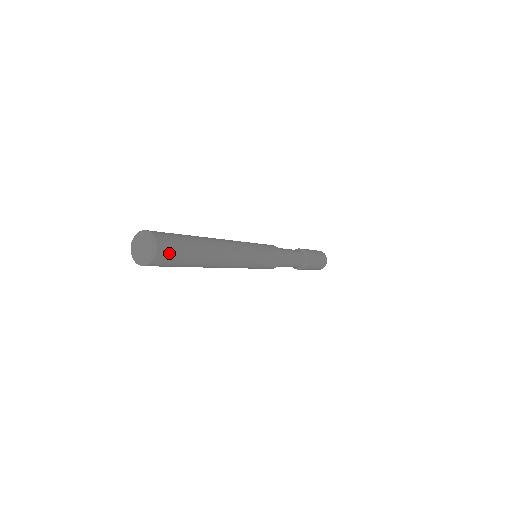
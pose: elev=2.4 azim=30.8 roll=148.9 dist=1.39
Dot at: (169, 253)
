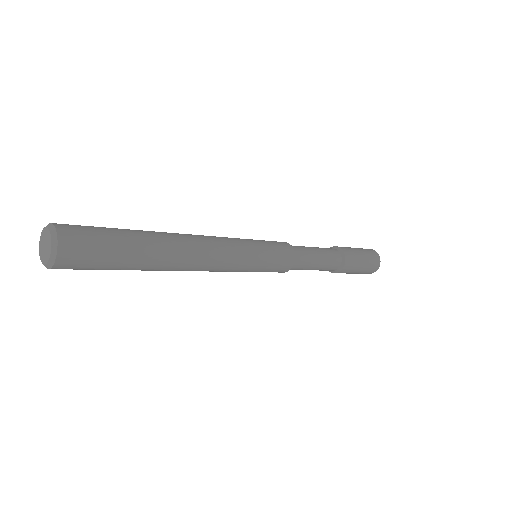
Dot at: (81, 253)
